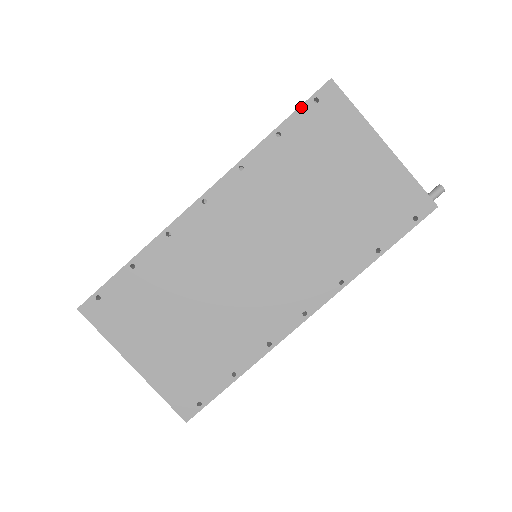
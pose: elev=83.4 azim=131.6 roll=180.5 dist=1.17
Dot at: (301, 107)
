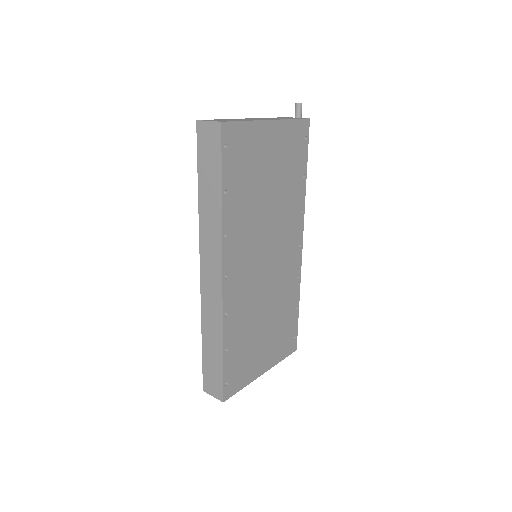
Dot at: (222, 161)
